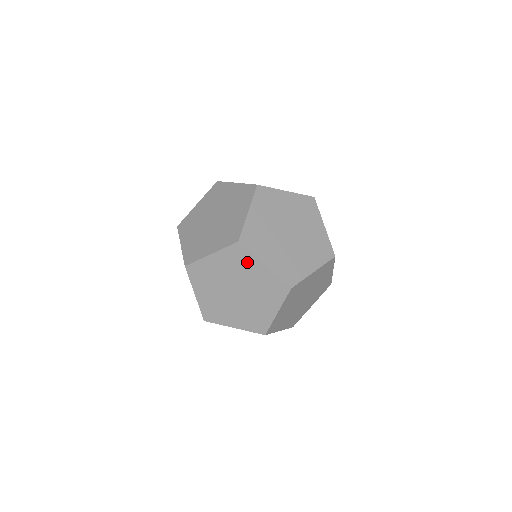
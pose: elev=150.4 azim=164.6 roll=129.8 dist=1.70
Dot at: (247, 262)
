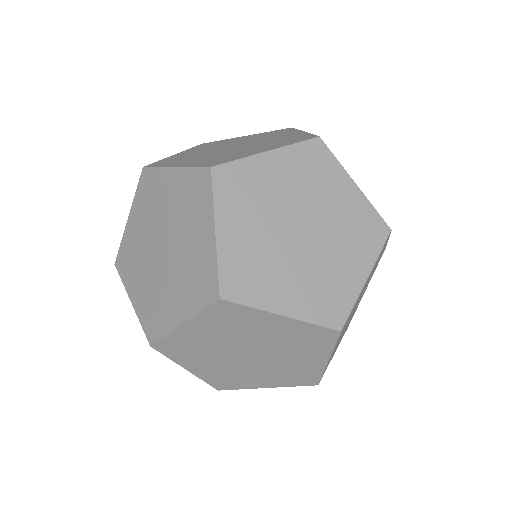
Dot at: (328, 174)
